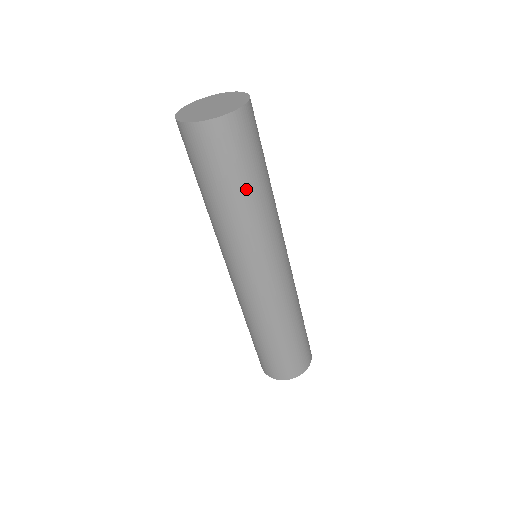
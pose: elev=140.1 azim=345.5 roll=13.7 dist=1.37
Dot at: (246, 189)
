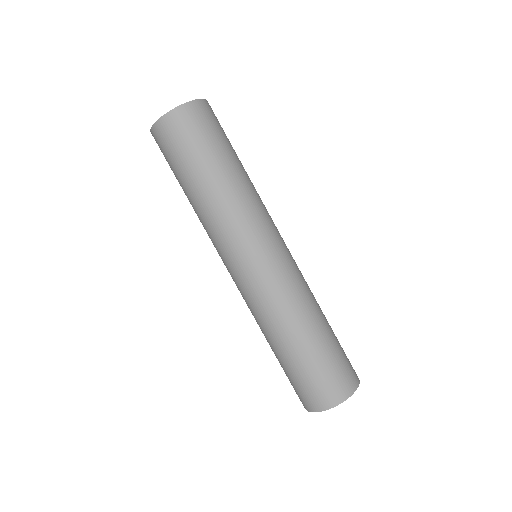
Dot at: (203, 176)
